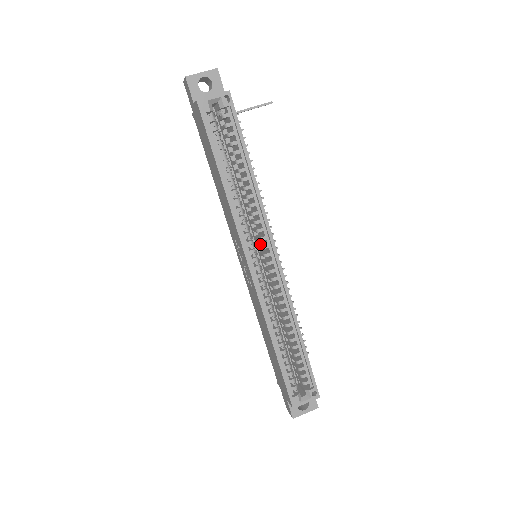
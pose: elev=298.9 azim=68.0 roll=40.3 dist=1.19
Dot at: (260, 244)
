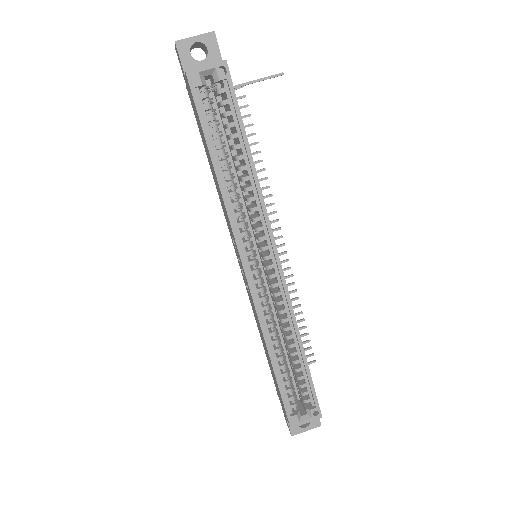
Dot at: (260, 244)
